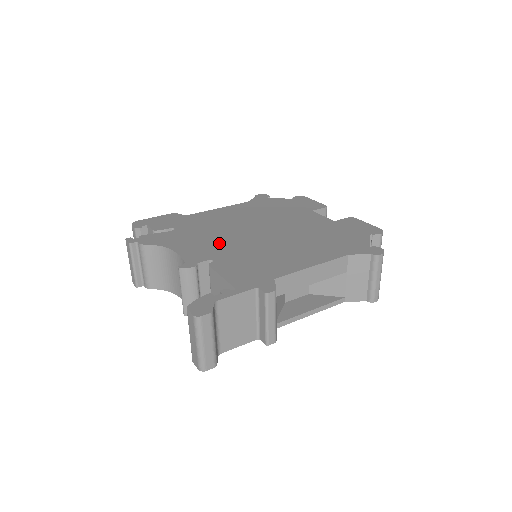
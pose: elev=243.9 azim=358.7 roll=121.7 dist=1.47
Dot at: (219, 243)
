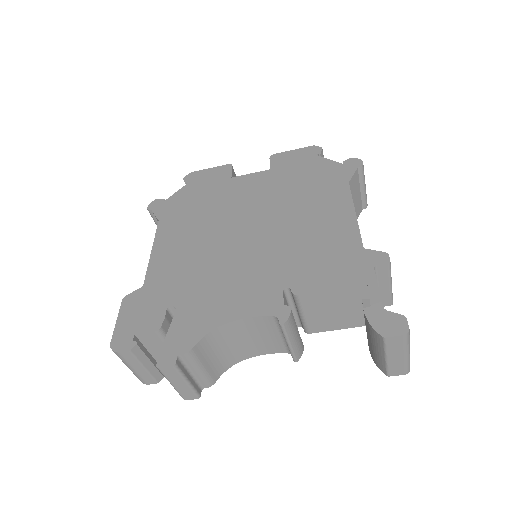
Dot at: (248, 273)
